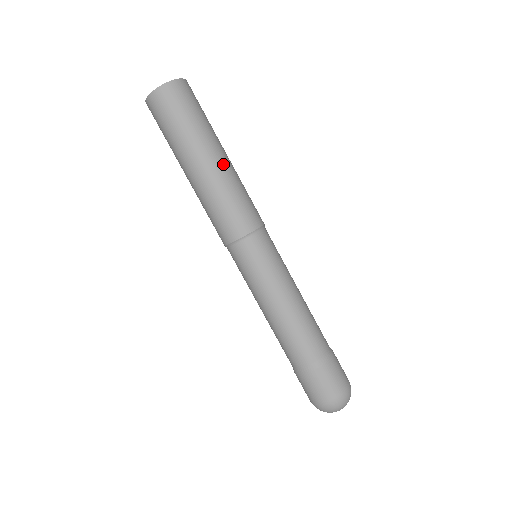
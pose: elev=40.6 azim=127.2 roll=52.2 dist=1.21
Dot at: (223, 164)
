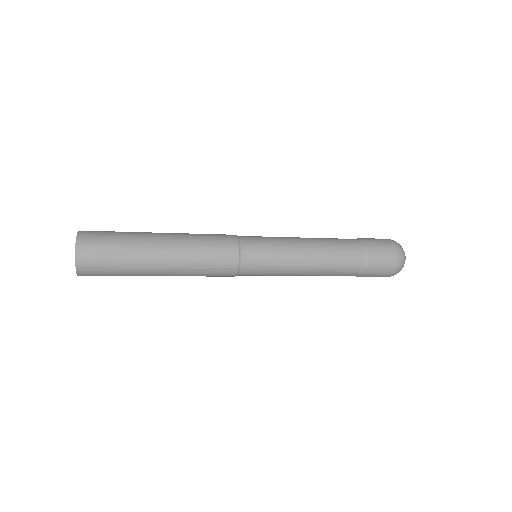
Dot at: (170, 261)
